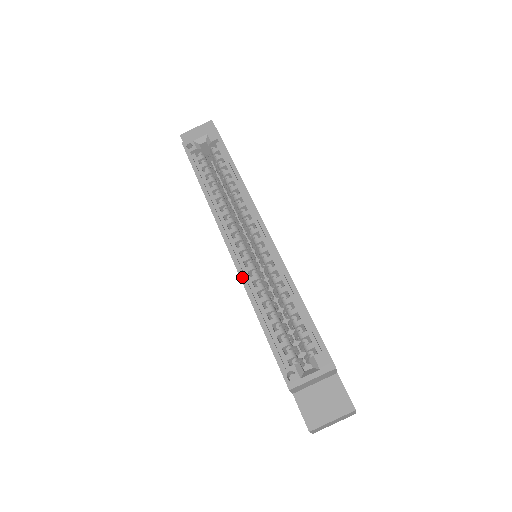
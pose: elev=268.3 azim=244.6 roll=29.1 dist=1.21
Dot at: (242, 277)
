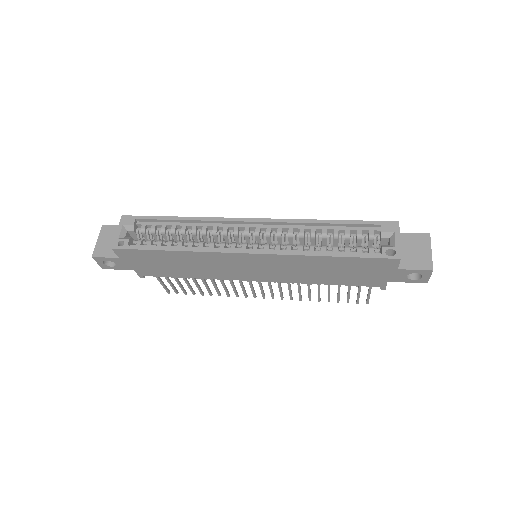
Dot at: (284, 253)
